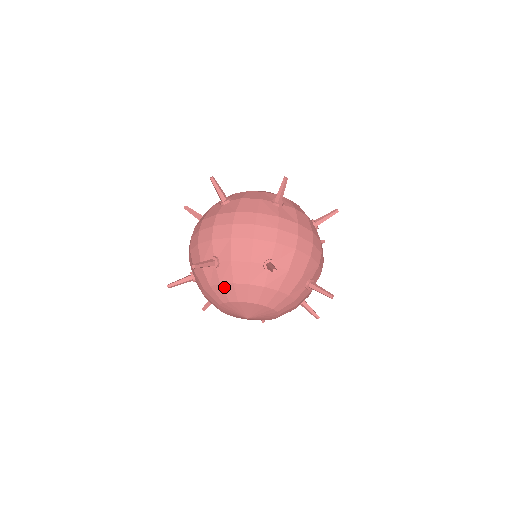
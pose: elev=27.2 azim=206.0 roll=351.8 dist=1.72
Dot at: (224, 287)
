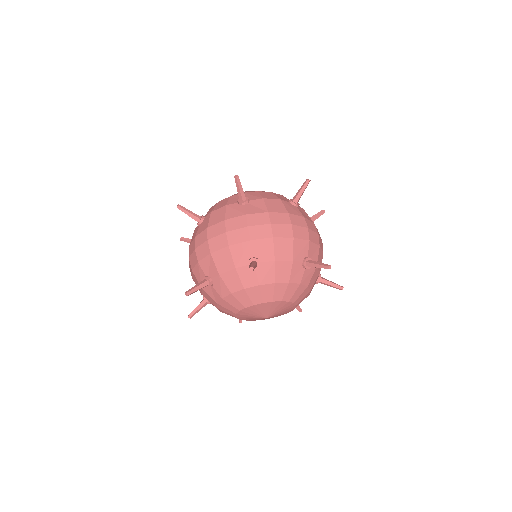
Dot at: (227, 300)
